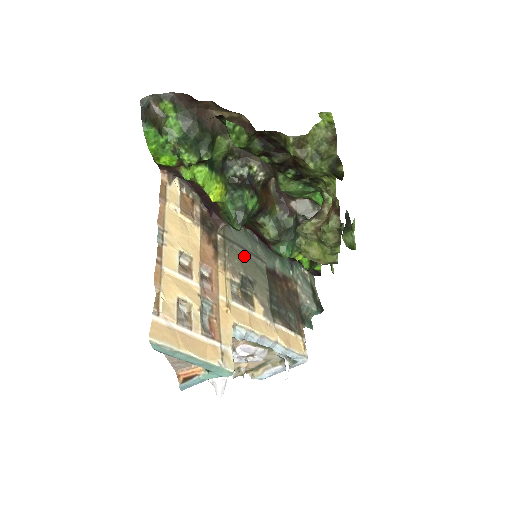
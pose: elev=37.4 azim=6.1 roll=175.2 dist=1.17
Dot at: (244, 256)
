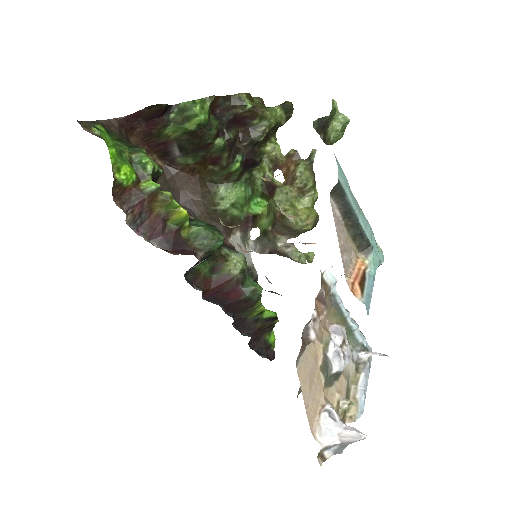
Dot at: occluded
